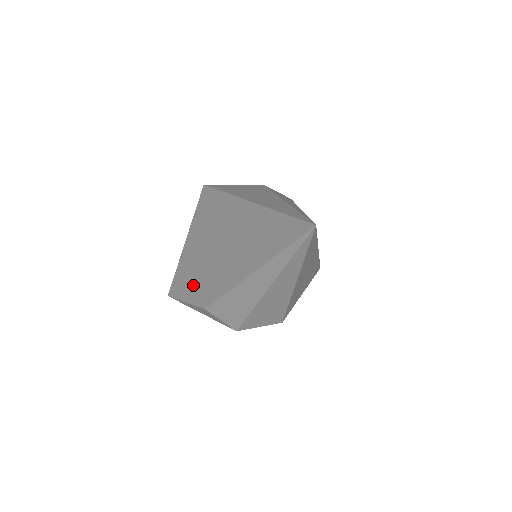
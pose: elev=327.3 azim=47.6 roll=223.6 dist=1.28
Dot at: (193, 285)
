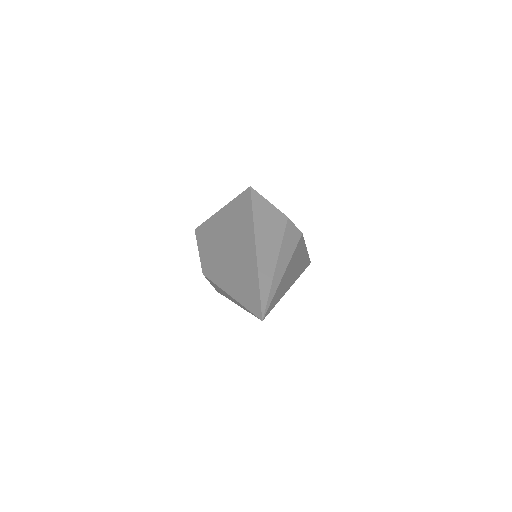
Dot at: (207, 248)
